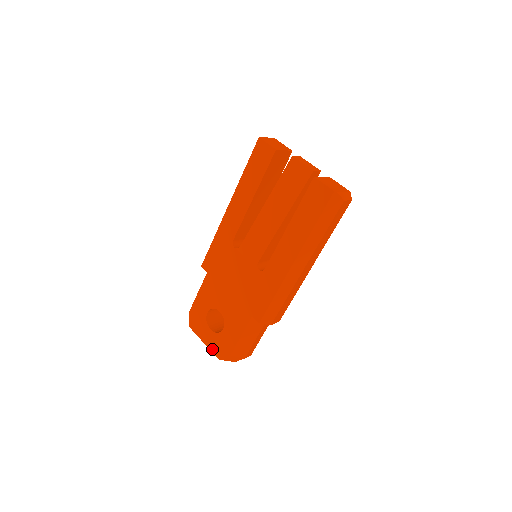
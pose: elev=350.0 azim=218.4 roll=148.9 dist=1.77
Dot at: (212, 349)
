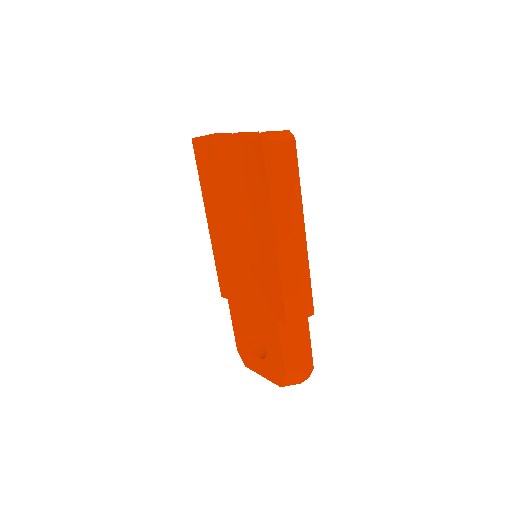
Dot at: (270, 379)
